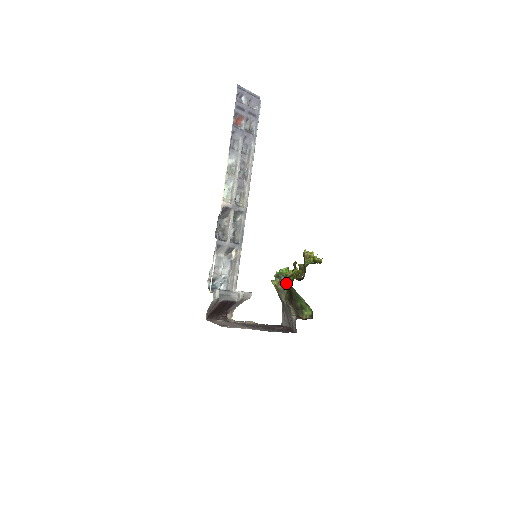
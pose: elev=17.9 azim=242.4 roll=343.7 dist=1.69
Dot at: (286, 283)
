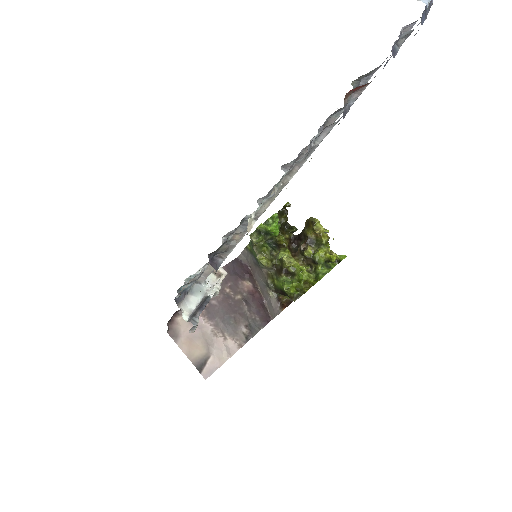
Dot at: (287, 293)
